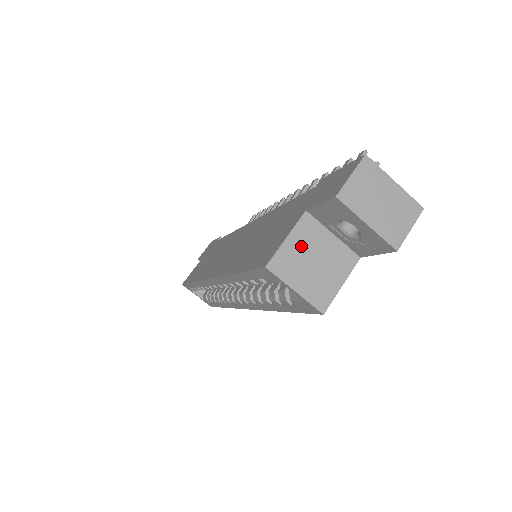
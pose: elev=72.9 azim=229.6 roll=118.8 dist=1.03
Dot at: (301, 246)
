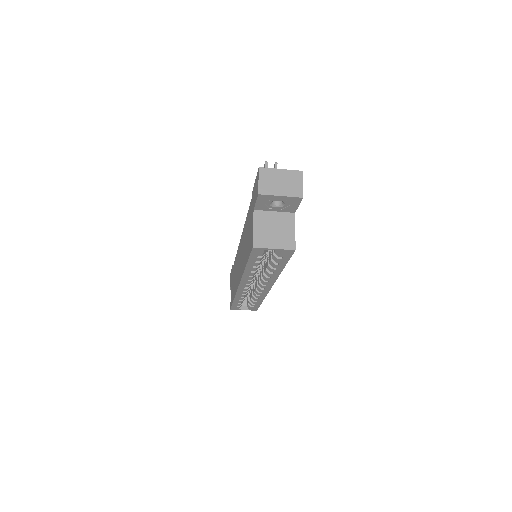
Dot at: (263, 227)
